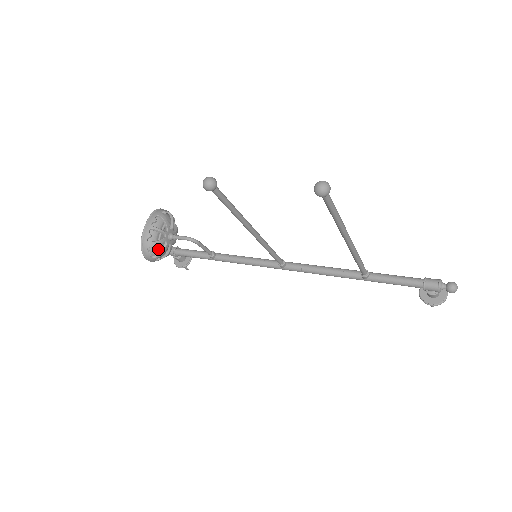
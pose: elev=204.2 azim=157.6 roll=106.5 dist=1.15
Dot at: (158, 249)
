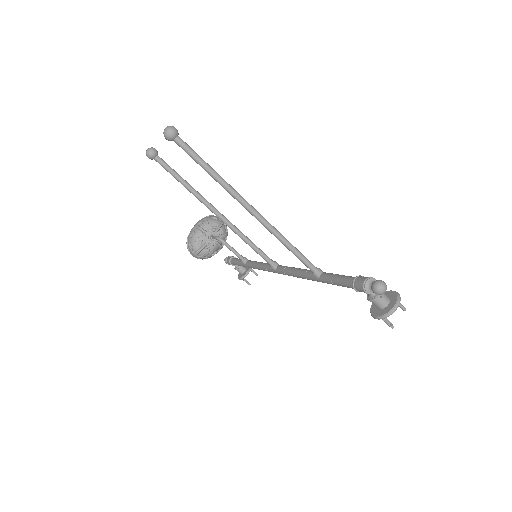
Dot at: (200, 246)
